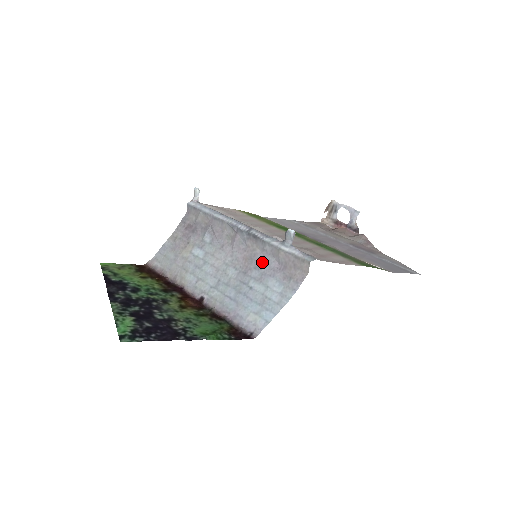
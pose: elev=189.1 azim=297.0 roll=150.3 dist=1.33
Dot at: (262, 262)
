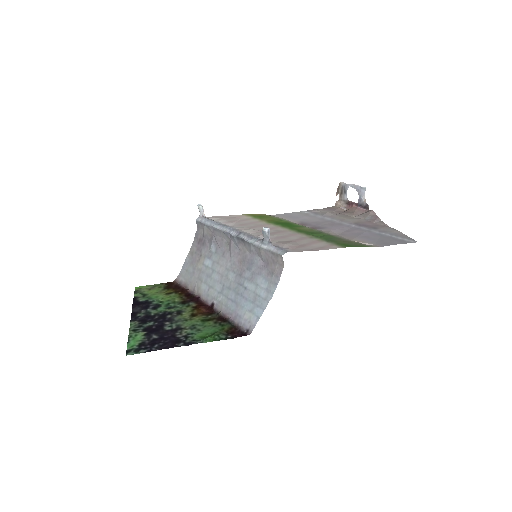
Dot at: (251, 262)
